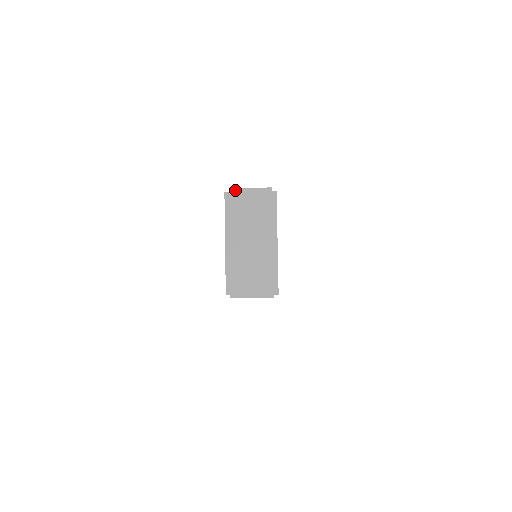
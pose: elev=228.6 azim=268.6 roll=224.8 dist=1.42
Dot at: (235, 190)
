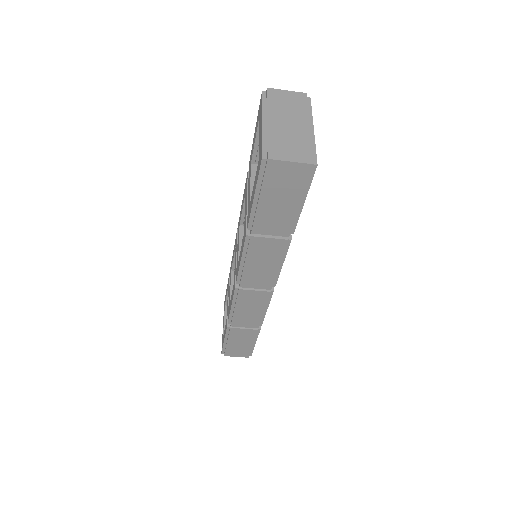
Dot at: (273, 89)
